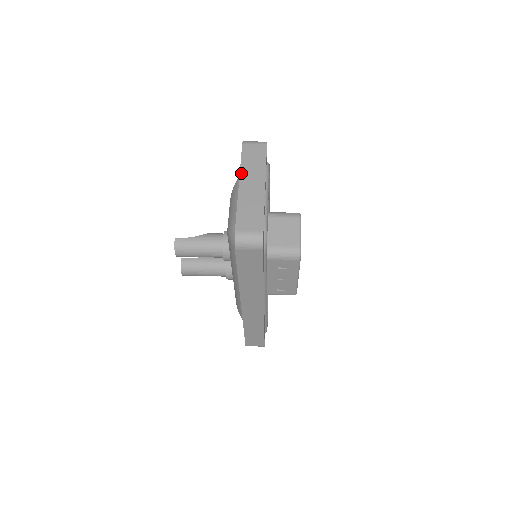
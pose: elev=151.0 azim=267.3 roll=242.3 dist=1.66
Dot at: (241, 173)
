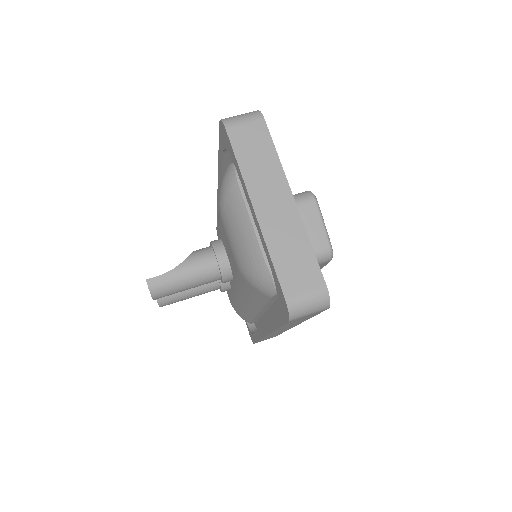
Dot at: (248, 187)
